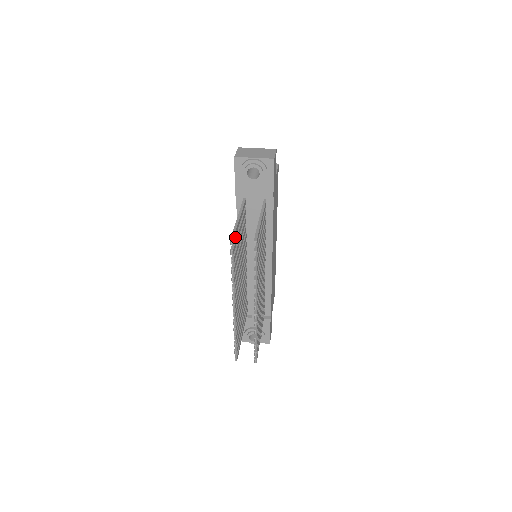
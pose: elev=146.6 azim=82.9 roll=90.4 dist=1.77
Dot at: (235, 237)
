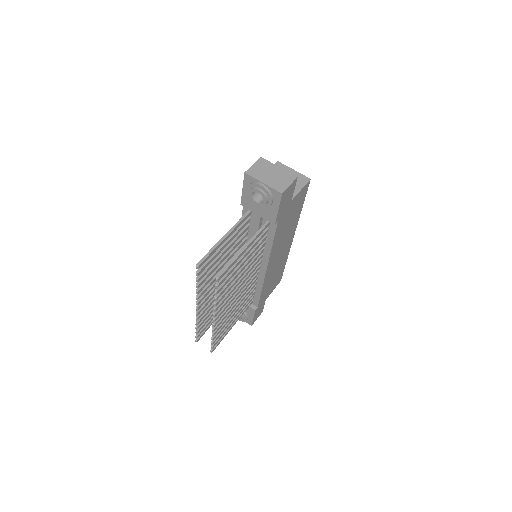
Dot at: (212, 256)
